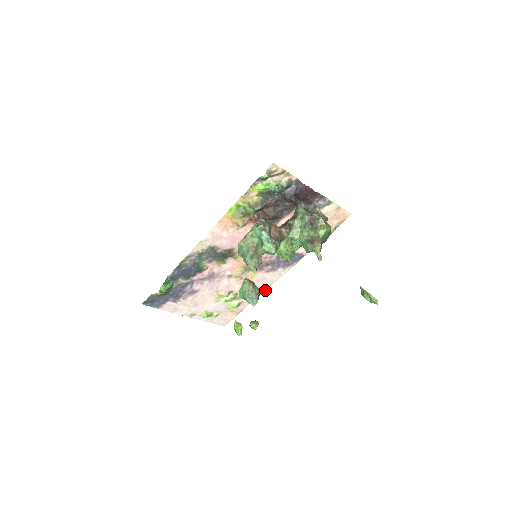
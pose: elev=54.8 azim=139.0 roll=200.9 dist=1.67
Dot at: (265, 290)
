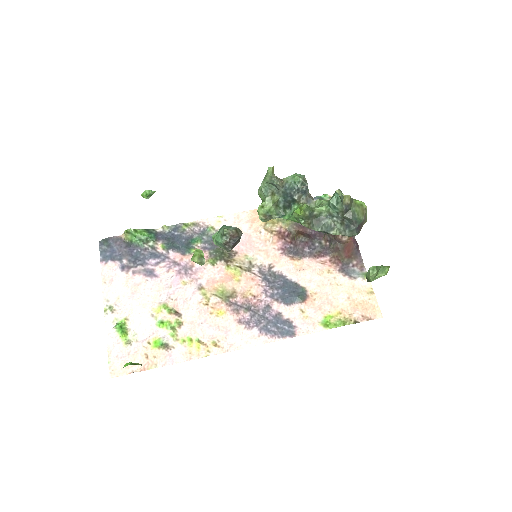
Dot at: (211, 355)
